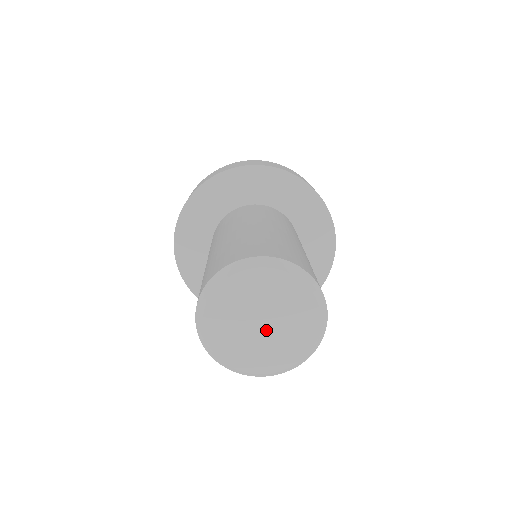
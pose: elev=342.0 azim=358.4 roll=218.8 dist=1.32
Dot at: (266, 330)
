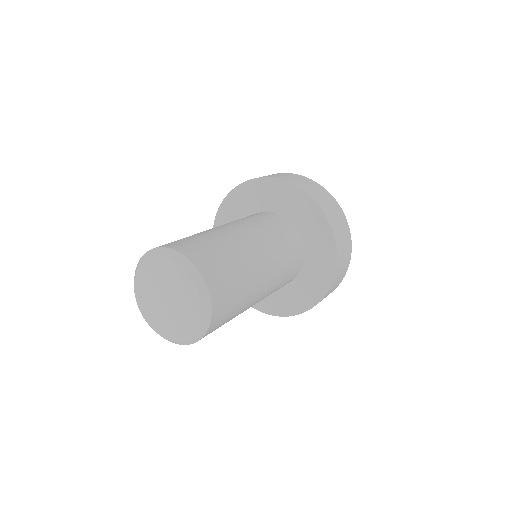
Dot at: (170, 305)
